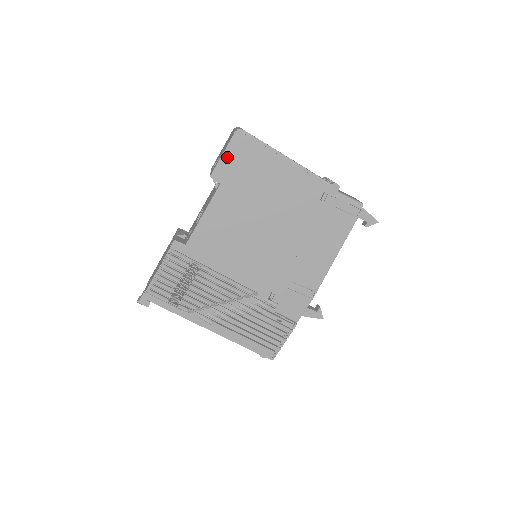
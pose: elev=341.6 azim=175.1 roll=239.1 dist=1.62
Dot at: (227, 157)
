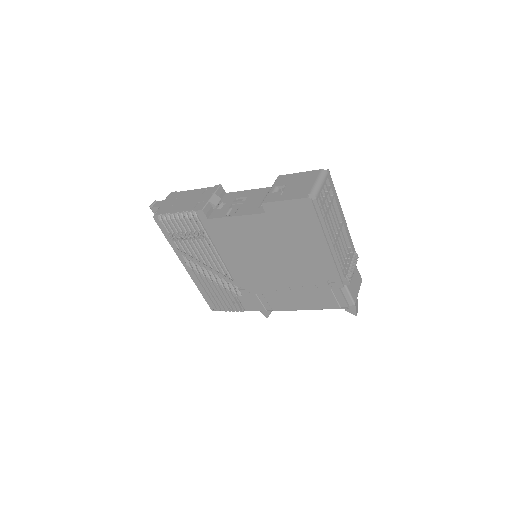
Dot at: (286, 205)
